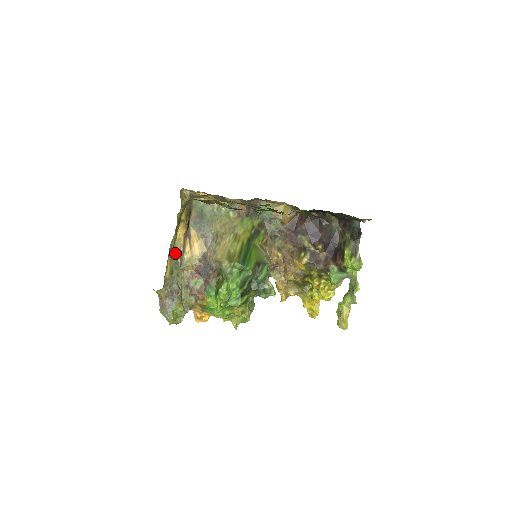
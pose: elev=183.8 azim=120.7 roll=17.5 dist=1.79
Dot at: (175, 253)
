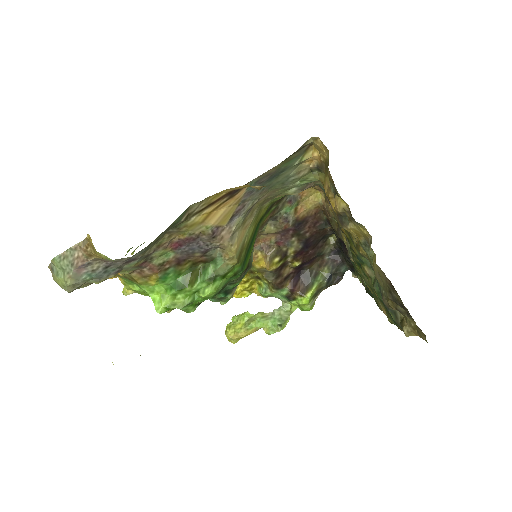
Dot at: (189, 208)
